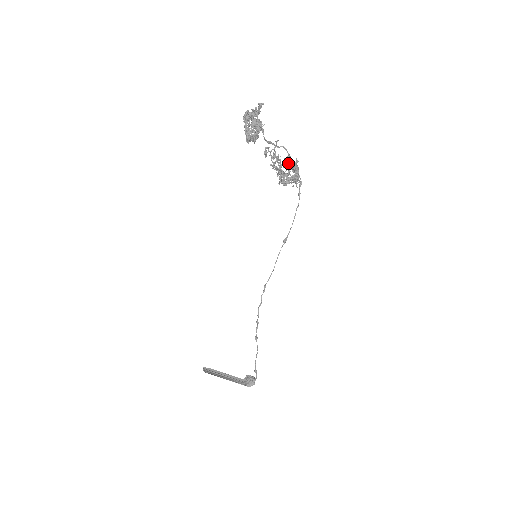
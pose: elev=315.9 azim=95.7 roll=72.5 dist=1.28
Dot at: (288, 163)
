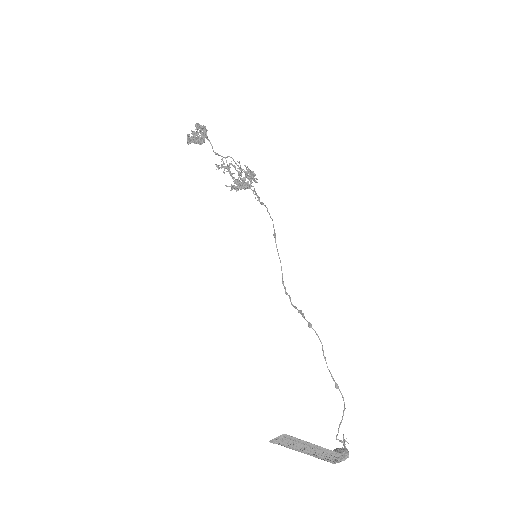
Dot at: (240, 166)
